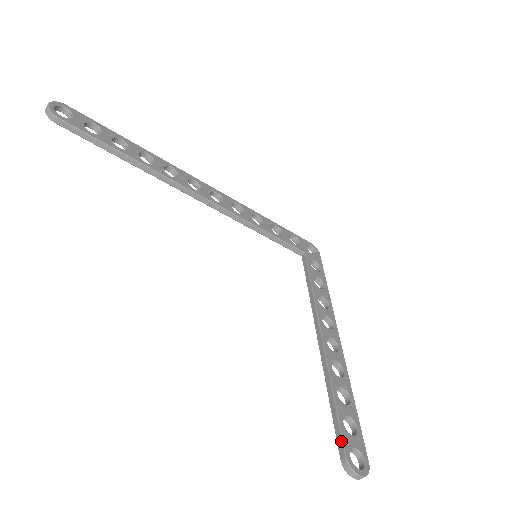
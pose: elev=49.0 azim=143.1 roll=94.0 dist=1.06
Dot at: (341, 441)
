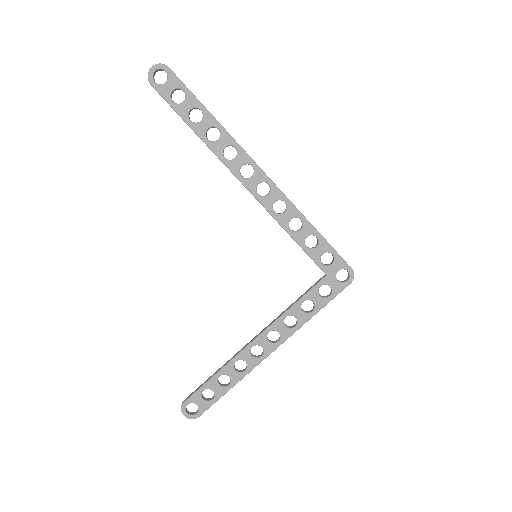
Dot at: (191, 395)
